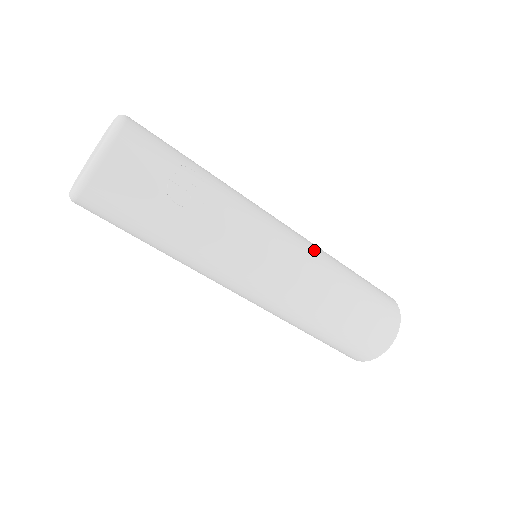
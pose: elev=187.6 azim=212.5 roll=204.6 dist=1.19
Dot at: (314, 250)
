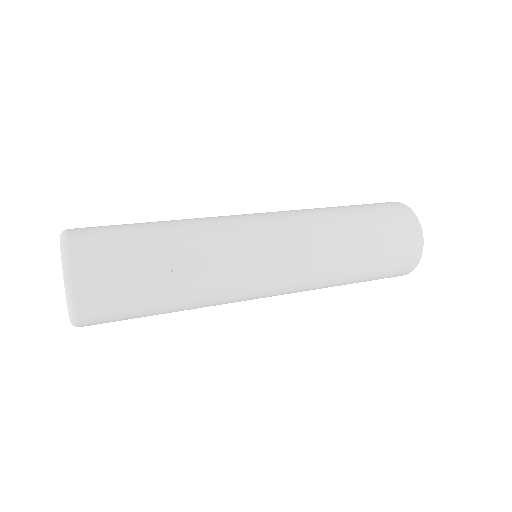
Dot at: (309, 239)
